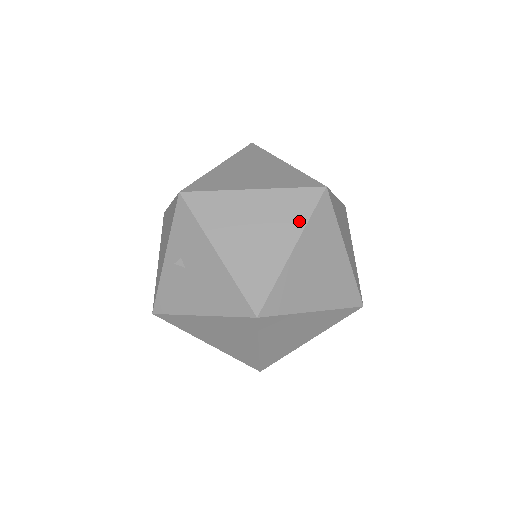
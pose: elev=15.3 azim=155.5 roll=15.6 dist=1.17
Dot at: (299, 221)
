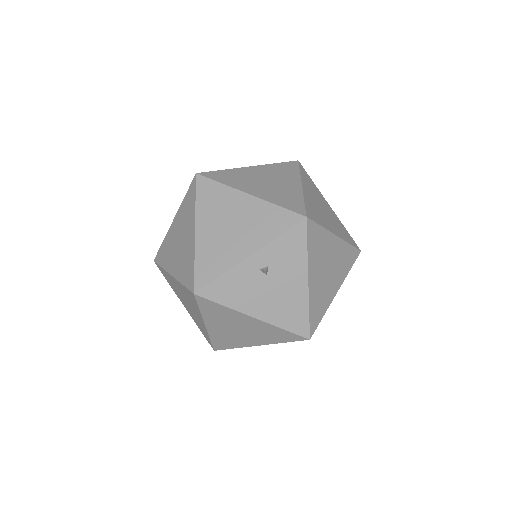
Dot at: (345, 272)
